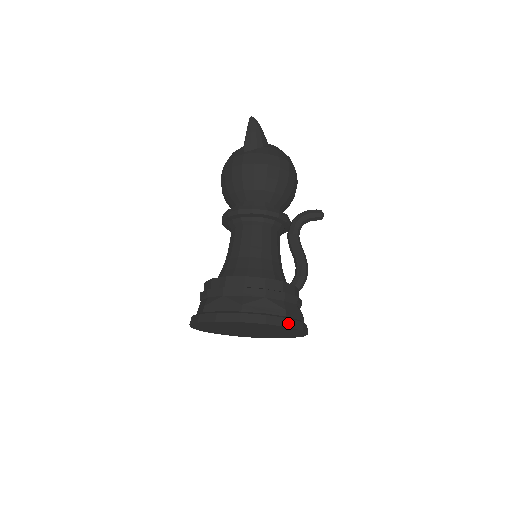
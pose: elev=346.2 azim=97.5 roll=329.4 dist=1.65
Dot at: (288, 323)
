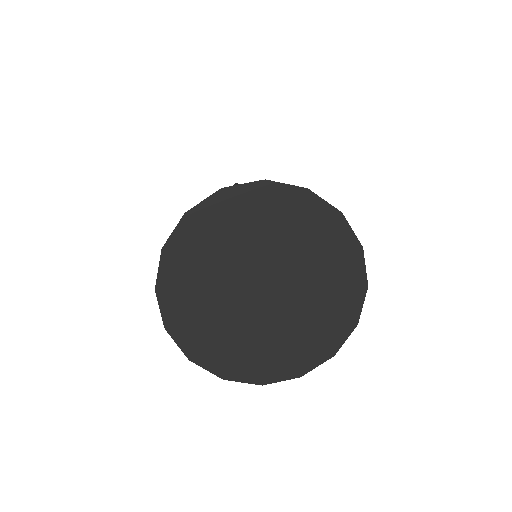
Dot at: (339, 212)
